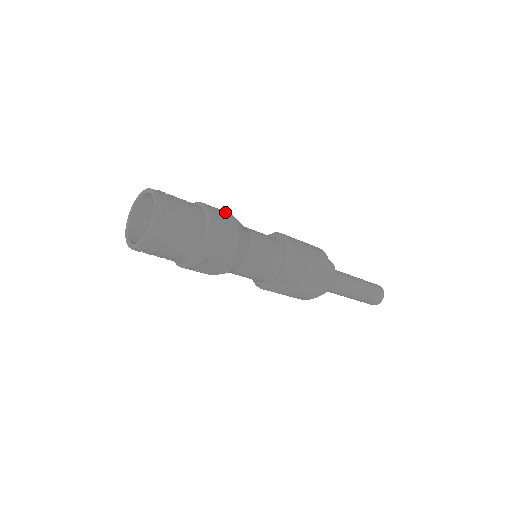
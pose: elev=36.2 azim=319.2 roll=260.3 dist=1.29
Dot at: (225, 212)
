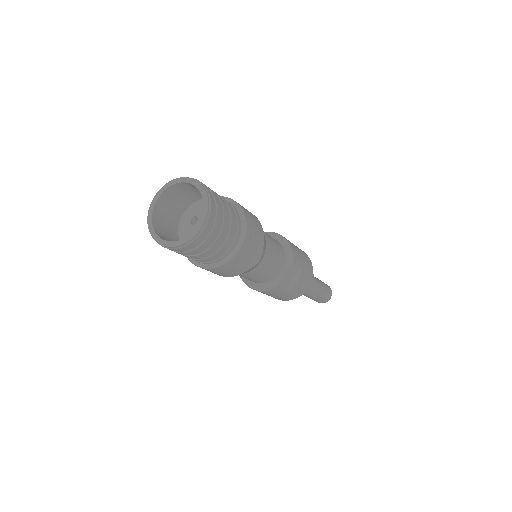
Dot at: occluded
